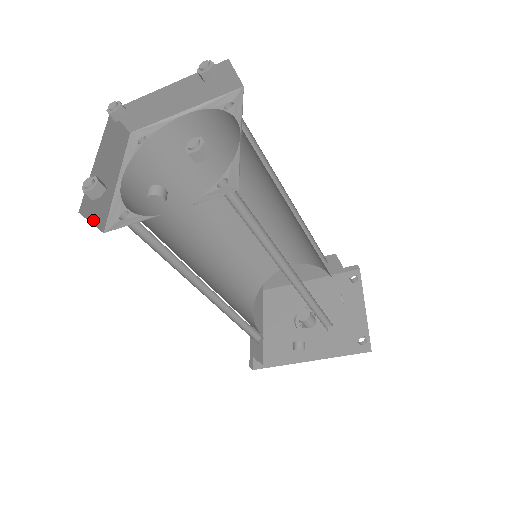
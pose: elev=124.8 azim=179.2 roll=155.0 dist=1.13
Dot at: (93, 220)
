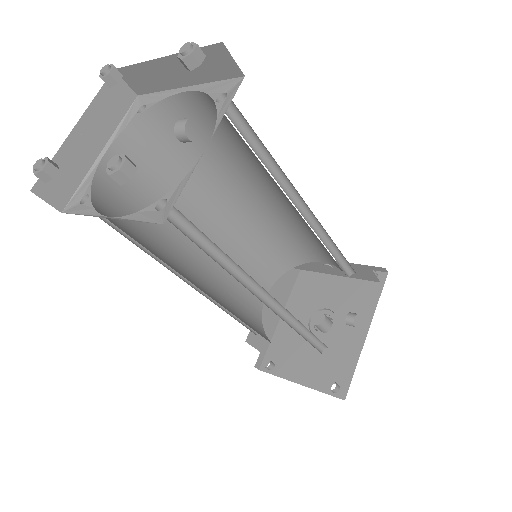
Dot at: occluded
